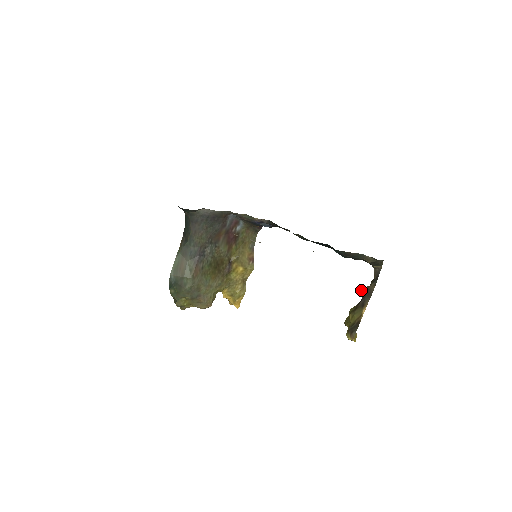
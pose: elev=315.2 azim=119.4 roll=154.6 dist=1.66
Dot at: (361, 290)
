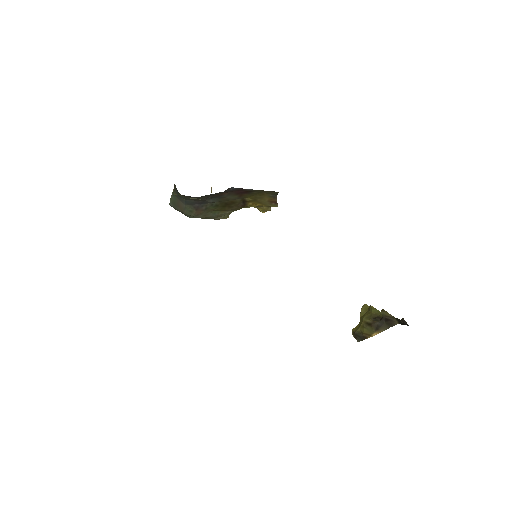
Dot at: (385, 312)
